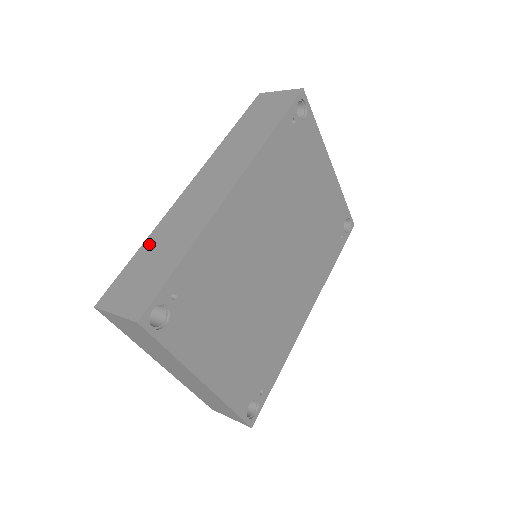
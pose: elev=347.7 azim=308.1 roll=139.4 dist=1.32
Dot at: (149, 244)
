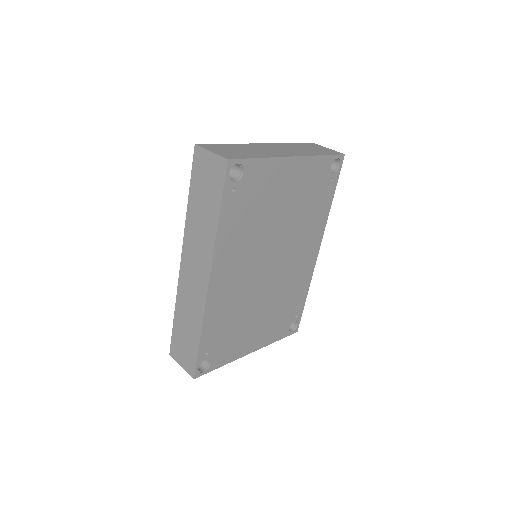
Dot at: (178, 316)
